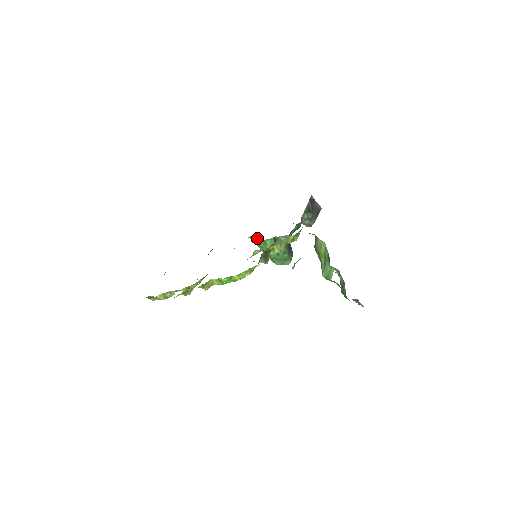
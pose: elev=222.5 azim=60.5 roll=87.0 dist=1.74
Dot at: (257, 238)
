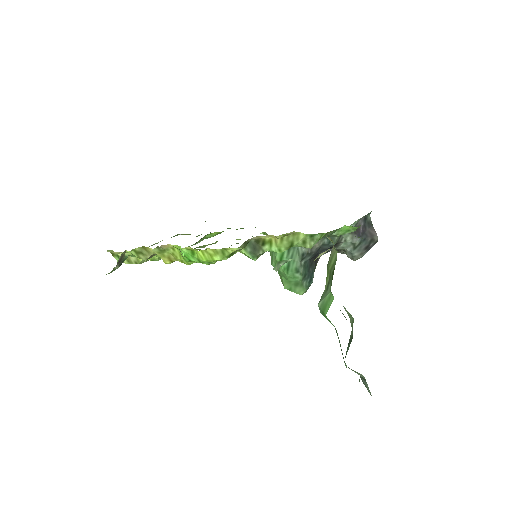
Dot at: occluded
